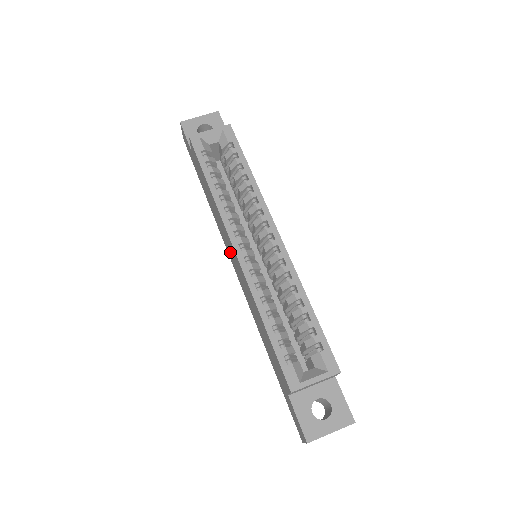
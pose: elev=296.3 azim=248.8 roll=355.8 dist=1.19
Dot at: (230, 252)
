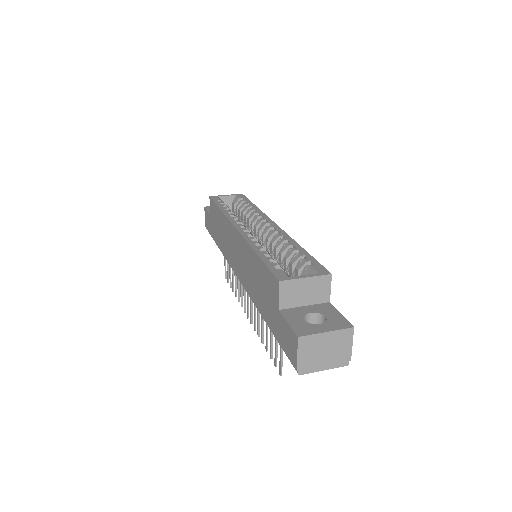
Dot at: (233, 253)
